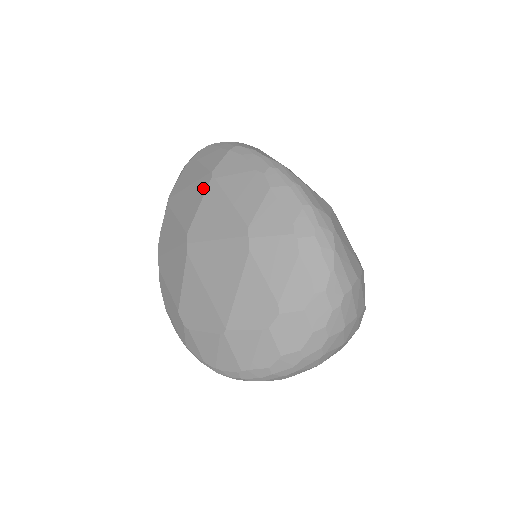
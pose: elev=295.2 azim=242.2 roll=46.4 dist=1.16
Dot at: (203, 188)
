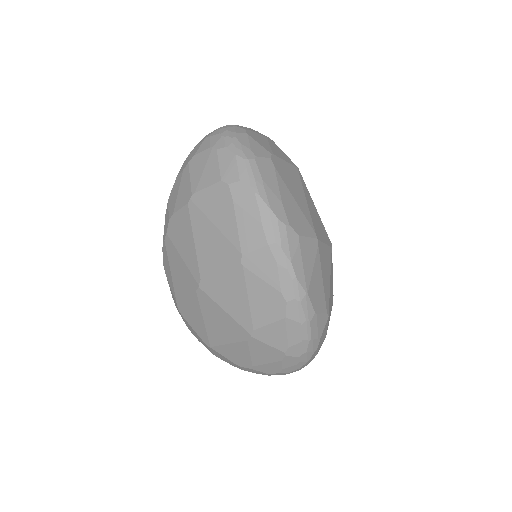
Dot at: (229, 259)
